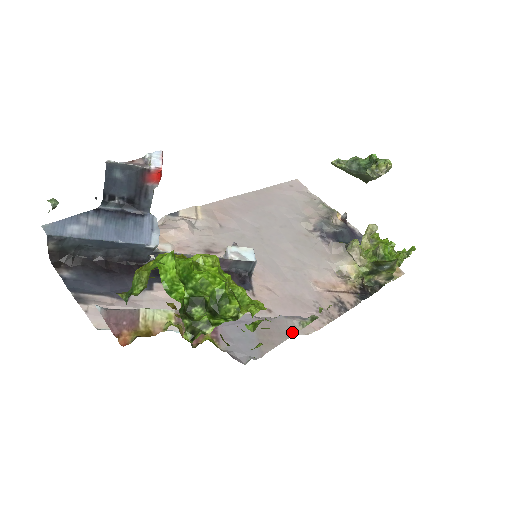
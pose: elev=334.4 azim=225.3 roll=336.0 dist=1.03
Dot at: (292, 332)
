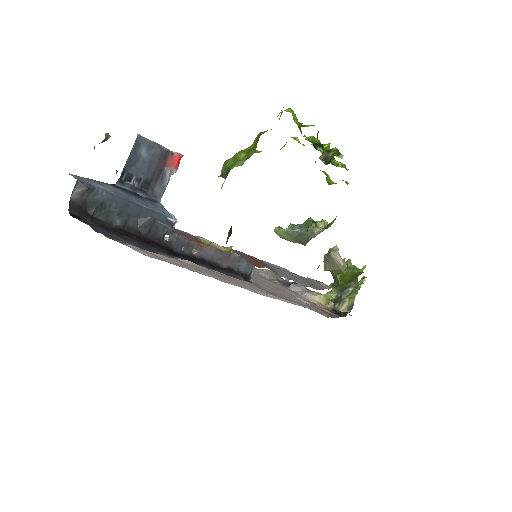
Dot at: (325, 287)
